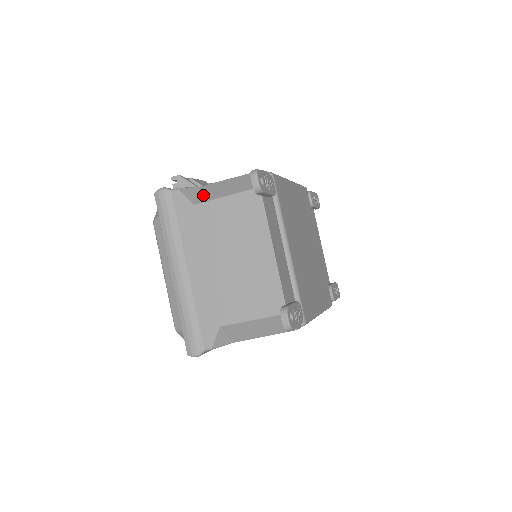
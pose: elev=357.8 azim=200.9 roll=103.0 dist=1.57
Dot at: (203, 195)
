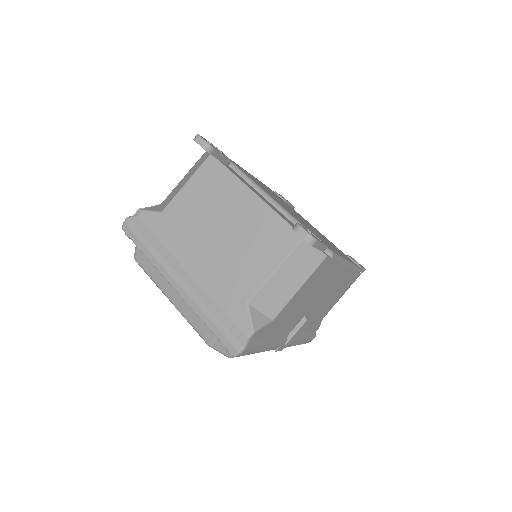
Dot at: (167, 201)
